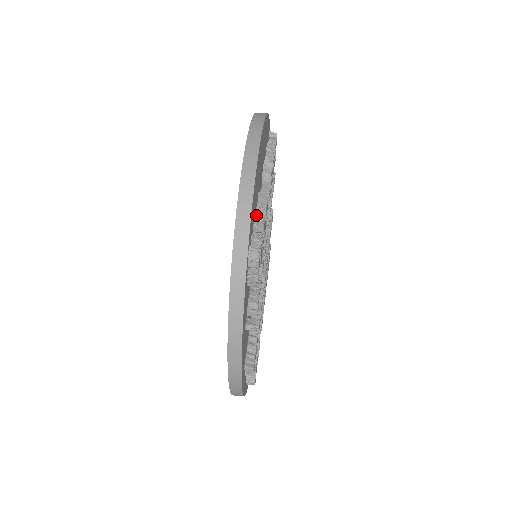
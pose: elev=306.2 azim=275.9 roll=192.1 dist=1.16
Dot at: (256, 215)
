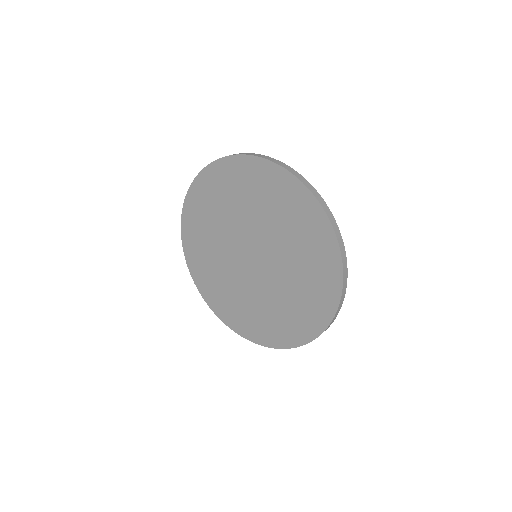
Dot at: occluded
